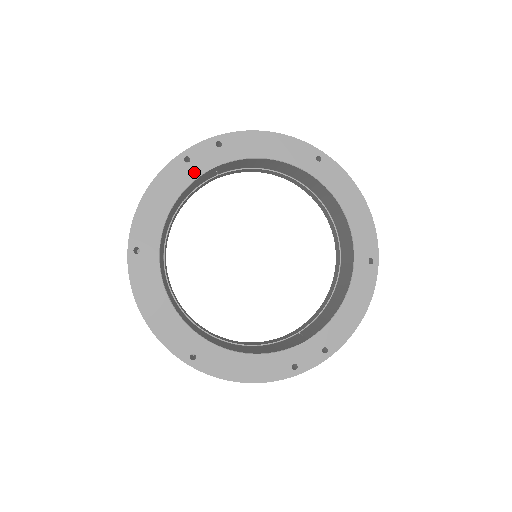
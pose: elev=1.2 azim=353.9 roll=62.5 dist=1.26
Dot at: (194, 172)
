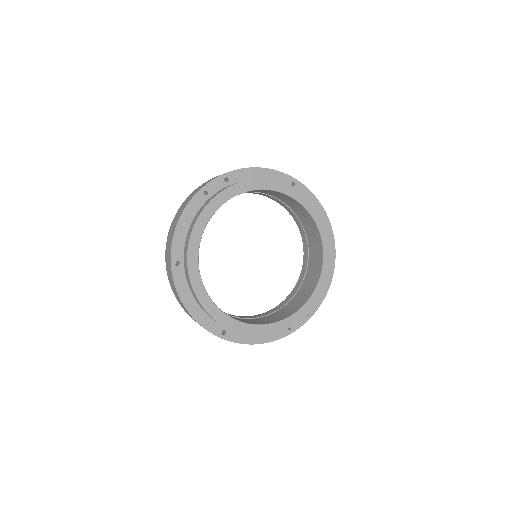
Dot at: (216, 204)
